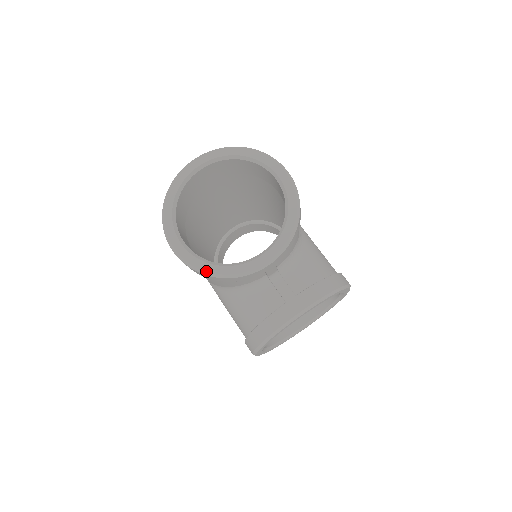
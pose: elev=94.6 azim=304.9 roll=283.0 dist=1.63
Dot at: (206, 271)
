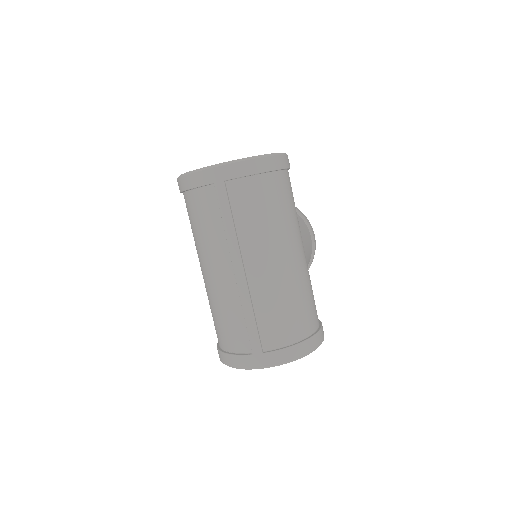
Dot at: occluded
